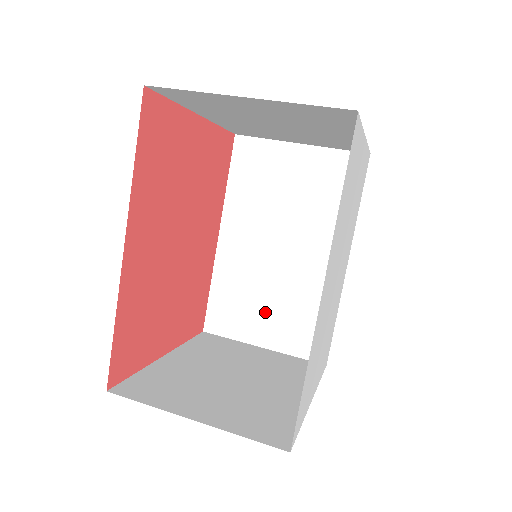
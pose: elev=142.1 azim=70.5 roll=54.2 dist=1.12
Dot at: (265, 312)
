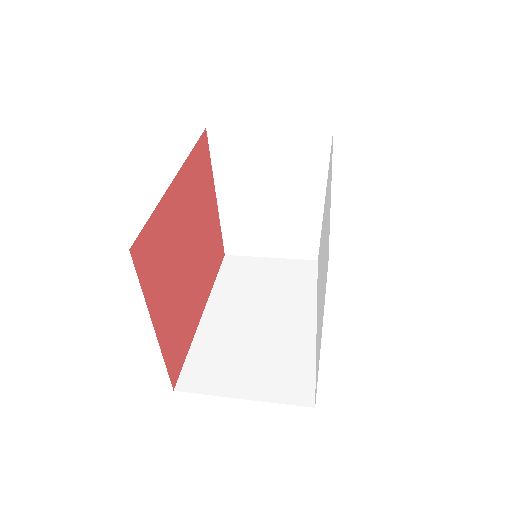
Dot at: (246, 366)
